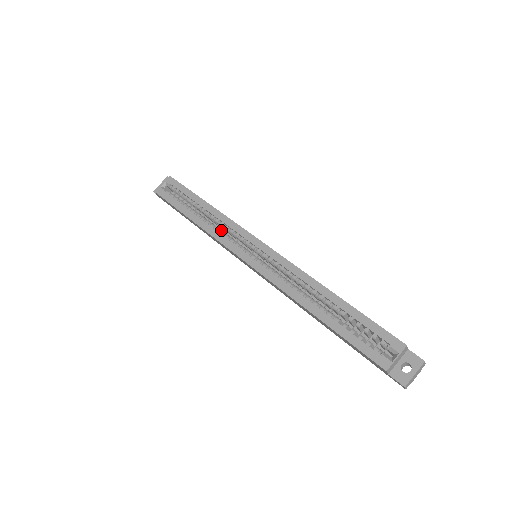
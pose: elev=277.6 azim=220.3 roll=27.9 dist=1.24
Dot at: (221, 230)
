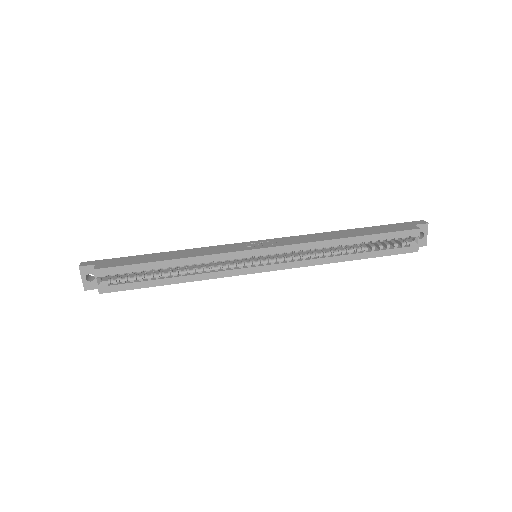
Dot at: (209, 267)
